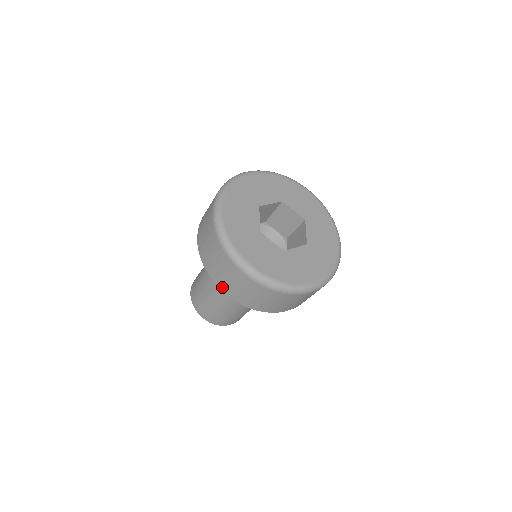
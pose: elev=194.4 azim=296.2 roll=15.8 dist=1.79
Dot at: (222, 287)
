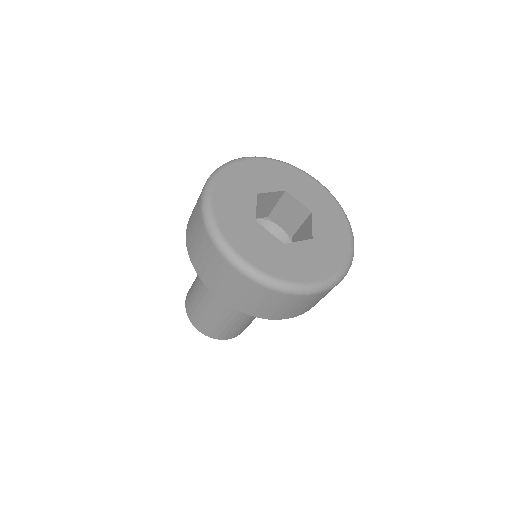
Dot at: (210, 286)
